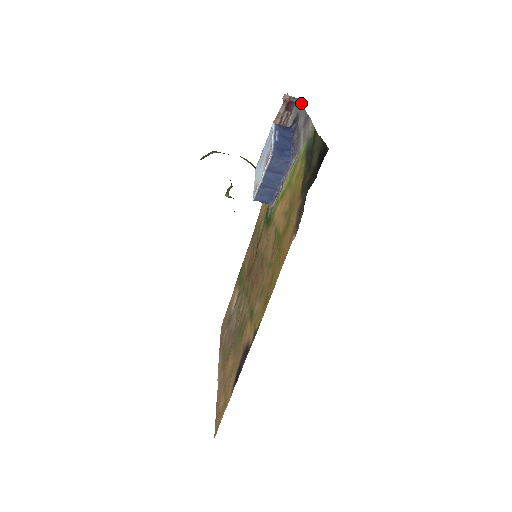
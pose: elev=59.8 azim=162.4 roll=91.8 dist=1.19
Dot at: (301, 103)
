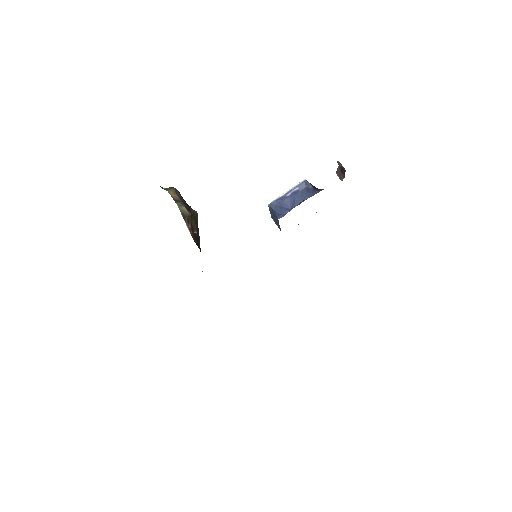
Dot at: occluded
